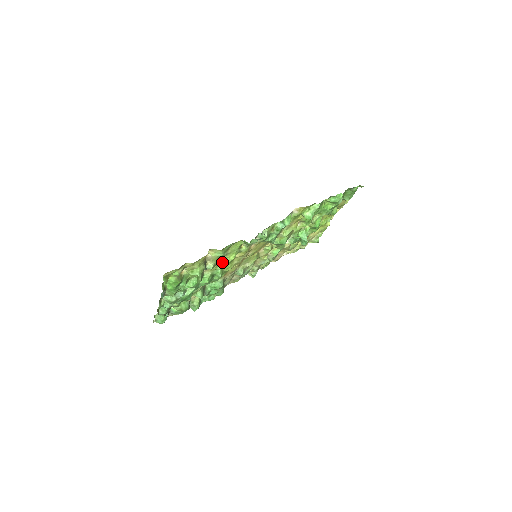
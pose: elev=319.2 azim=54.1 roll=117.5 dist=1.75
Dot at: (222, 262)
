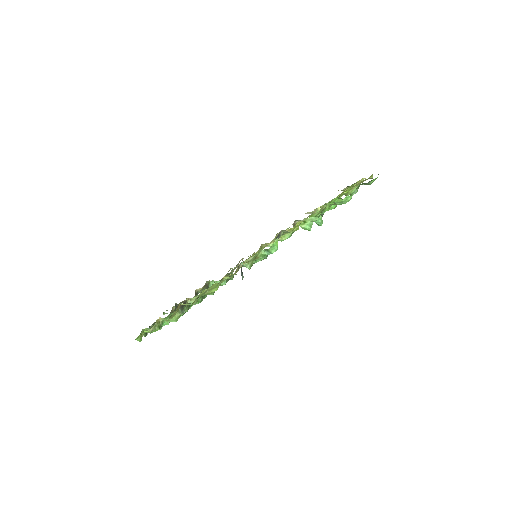
Dot at: (205, 294)
